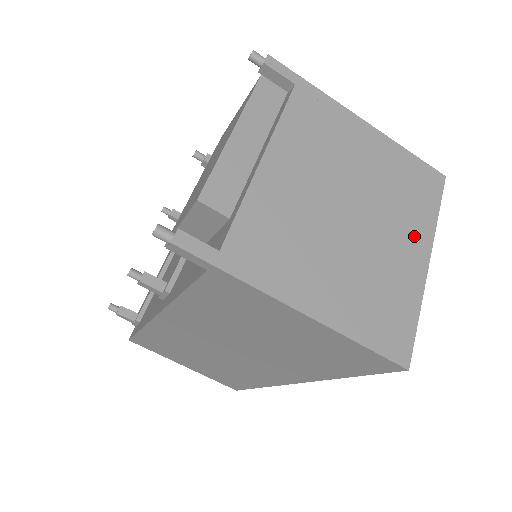
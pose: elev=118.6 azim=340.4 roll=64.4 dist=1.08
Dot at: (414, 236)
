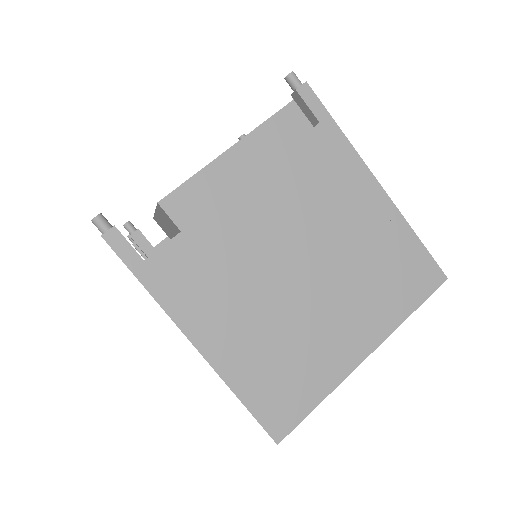
Dot at: (366, 325)
